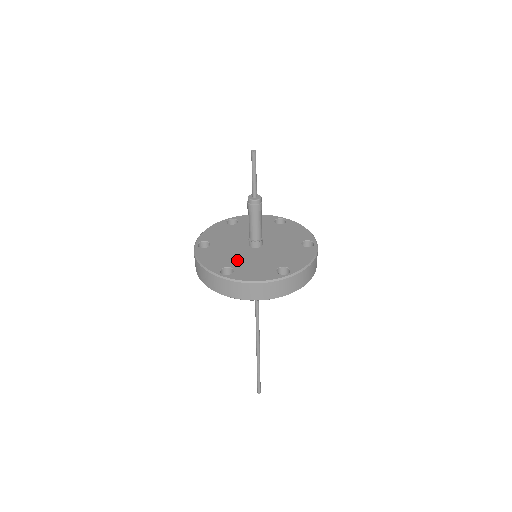
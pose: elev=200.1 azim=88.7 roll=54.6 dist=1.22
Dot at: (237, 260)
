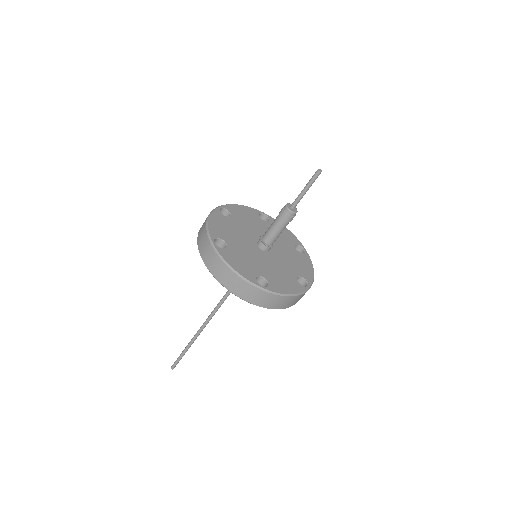
Dot at: (262, 267)
